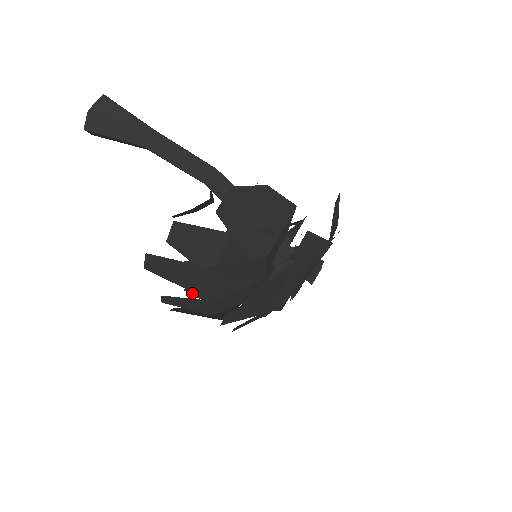
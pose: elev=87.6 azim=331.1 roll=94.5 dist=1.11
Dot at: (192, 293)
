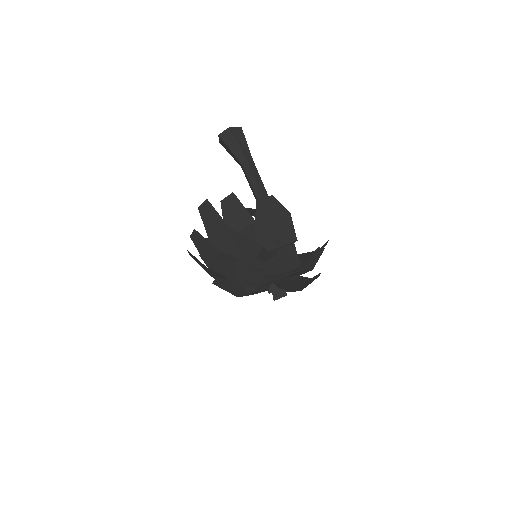
Dot at: occluded
